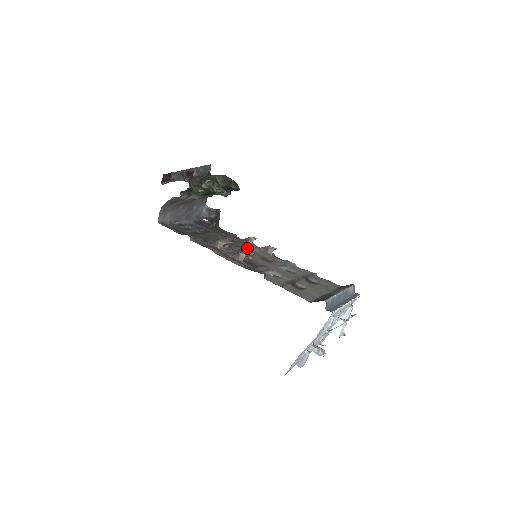
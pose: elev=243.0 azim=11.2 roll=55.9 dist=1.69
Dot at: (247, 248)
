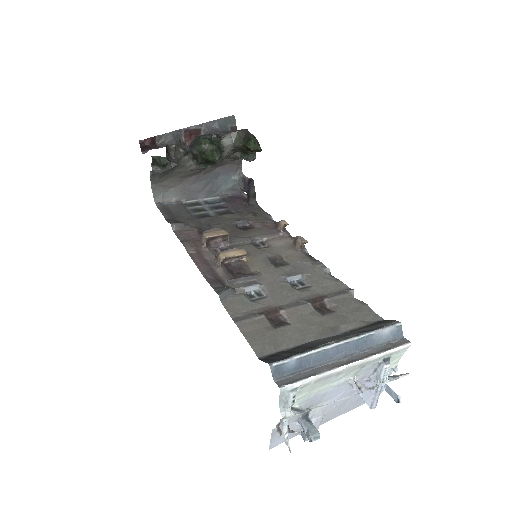
Dot at: (266, 239)
